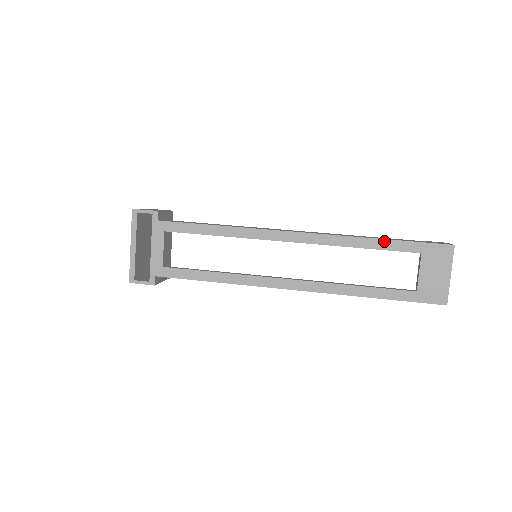
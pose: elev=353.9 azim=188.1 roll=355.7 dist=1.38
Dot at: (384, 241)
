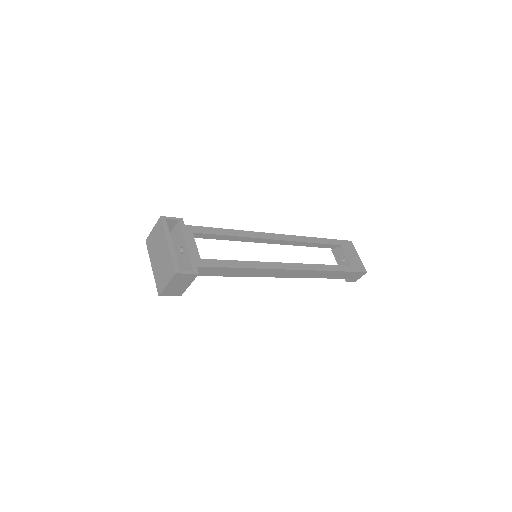
Dot at: (323, 239)
